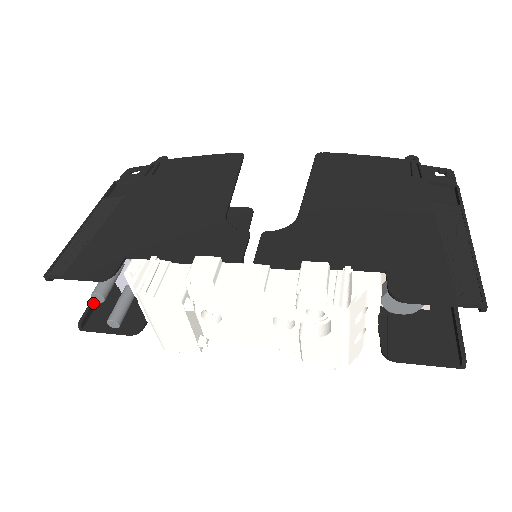
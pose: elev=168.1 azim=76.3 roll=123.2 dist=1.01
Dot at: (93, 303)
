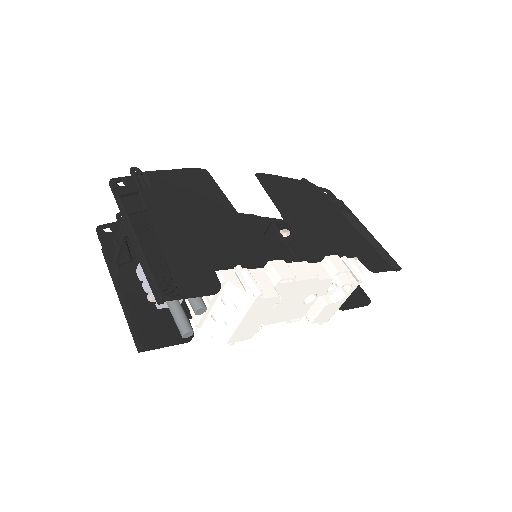
Dot at: (134, 323)
